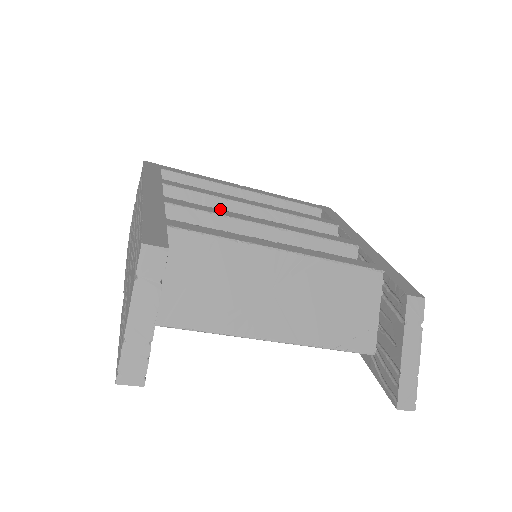
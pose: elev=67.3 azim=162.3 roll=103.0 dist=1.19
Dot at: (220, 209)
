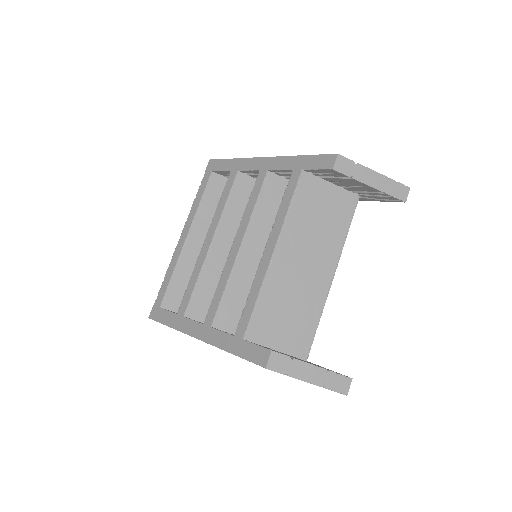
Dot at: (219, 281)
